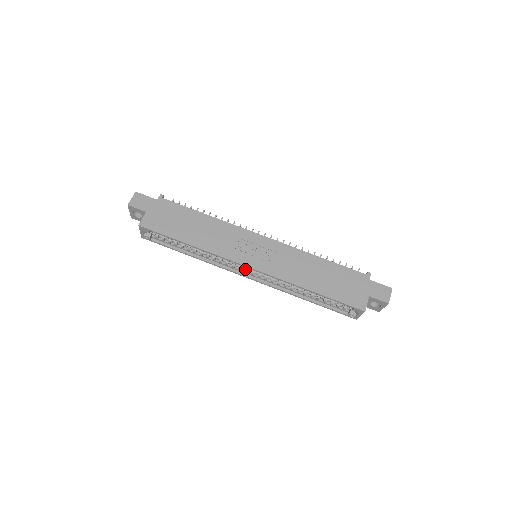
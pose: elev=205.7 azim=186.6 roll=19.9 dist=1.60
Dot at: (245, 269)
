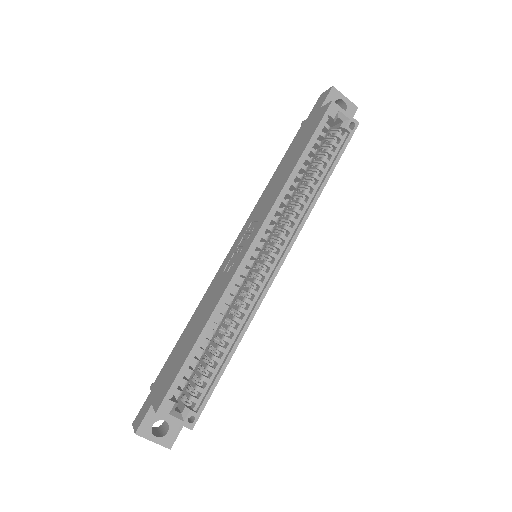
Dot at: (264, 265)
